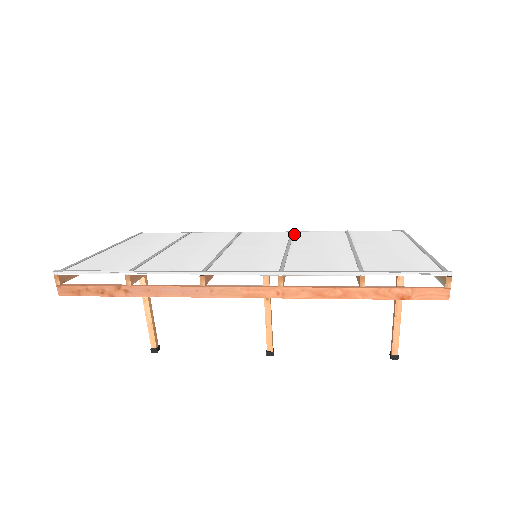
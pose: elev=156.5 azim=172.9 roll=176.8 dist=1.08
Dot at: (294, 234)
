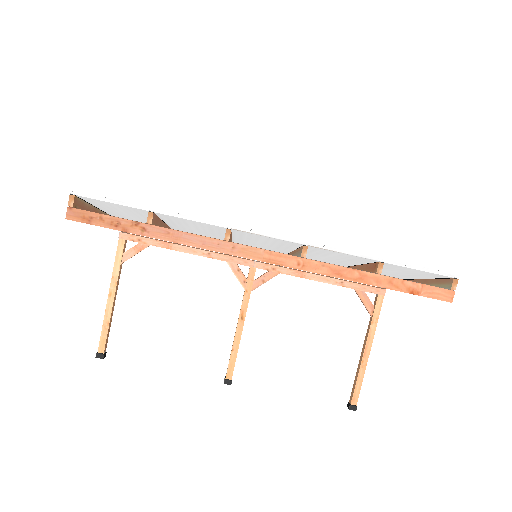
Dot at: occluded
